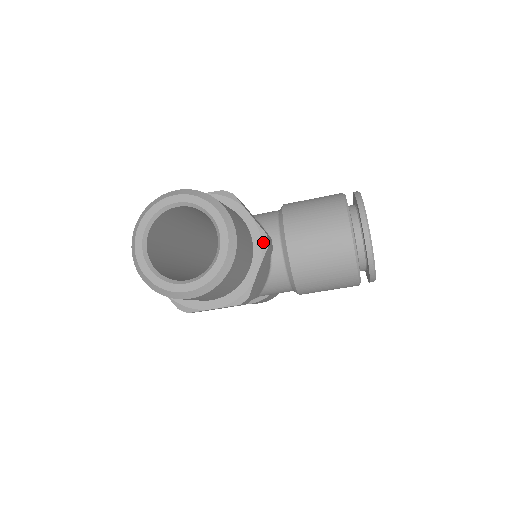
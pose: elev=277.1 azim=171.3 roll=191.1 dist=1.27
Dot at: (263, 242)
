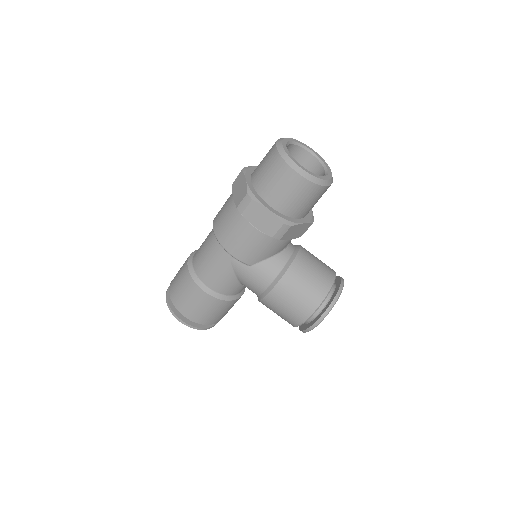
Dot at: (312, 219)
